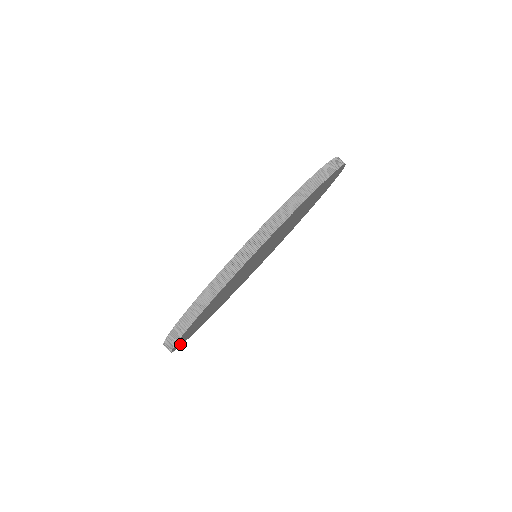
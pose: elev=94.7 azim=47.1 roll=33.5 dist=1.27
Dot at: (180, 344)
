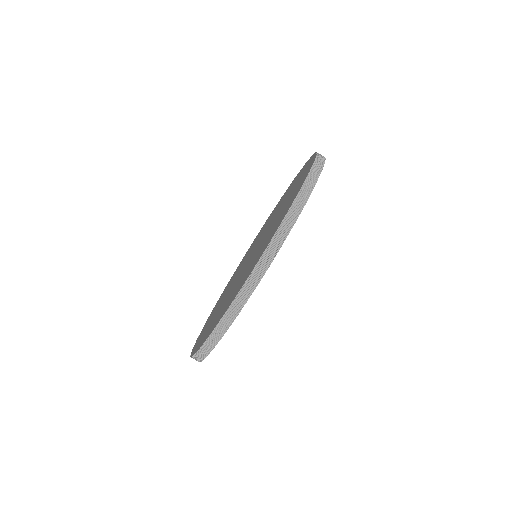
Dot at: occluded
